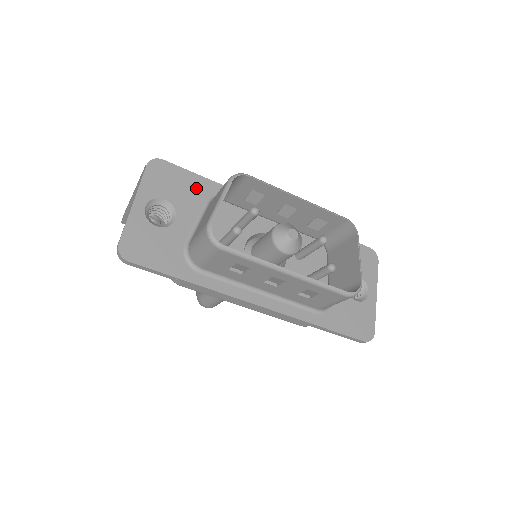
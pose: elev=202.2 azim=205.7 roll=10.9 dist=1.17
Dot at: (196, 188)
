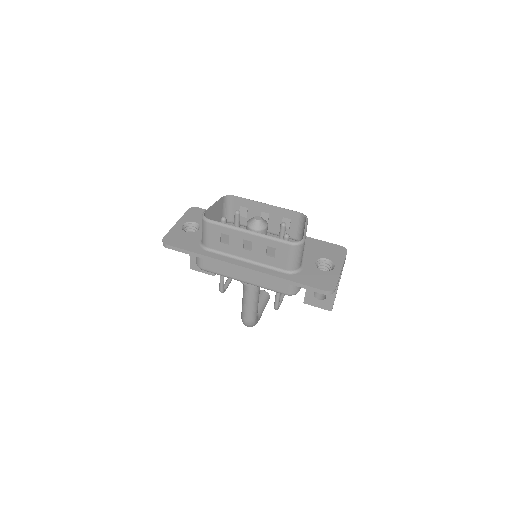
Dot at: occluded
